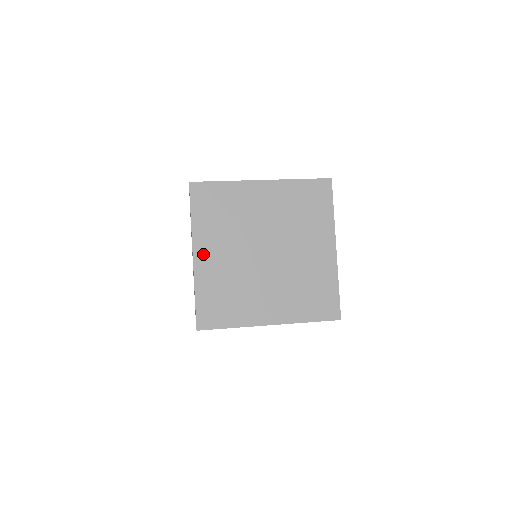
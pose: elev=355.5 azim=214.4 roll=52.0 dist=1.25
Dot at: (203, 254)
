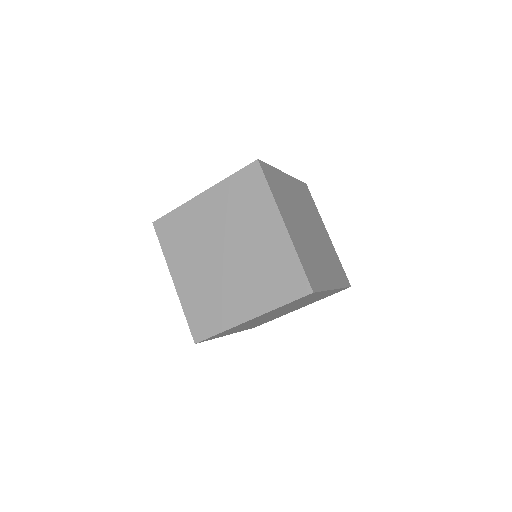
Dot at: (179, 277)
